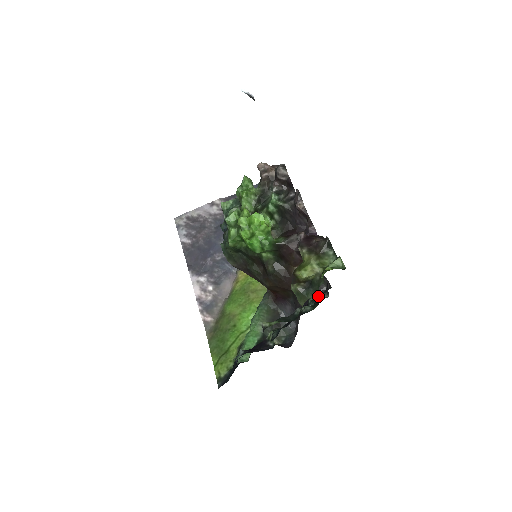
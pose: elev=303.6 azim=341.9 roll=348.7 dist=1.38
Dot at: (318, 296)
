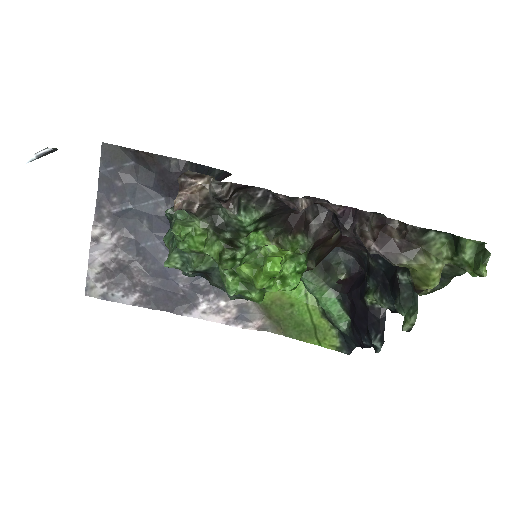
Dot at: occluded
